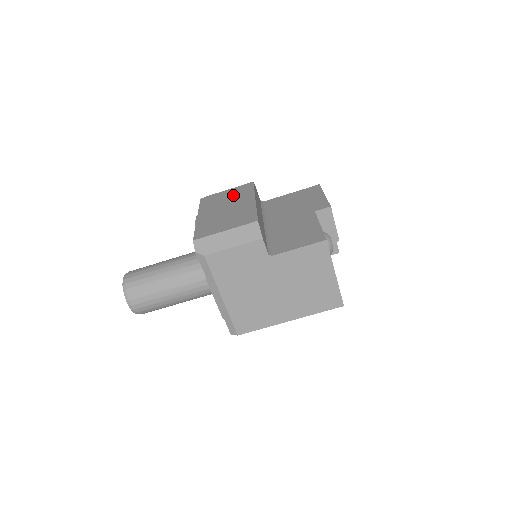
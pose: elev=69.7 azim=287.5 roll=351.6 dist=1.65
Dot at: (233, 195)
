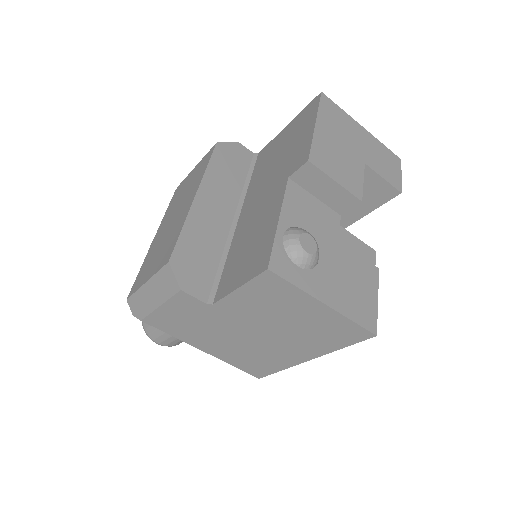
Dot at: (190, 182)
